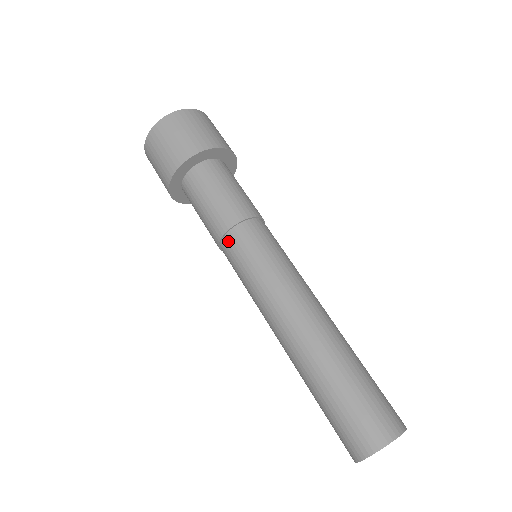
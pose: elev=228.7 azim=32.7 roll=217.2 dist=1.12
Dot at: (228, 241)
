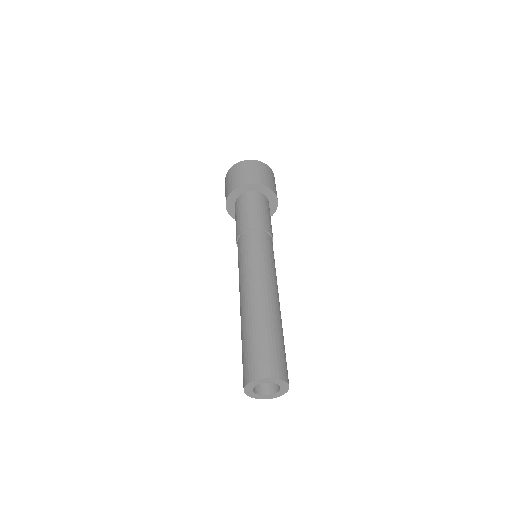
Dot at: (240, 239)
